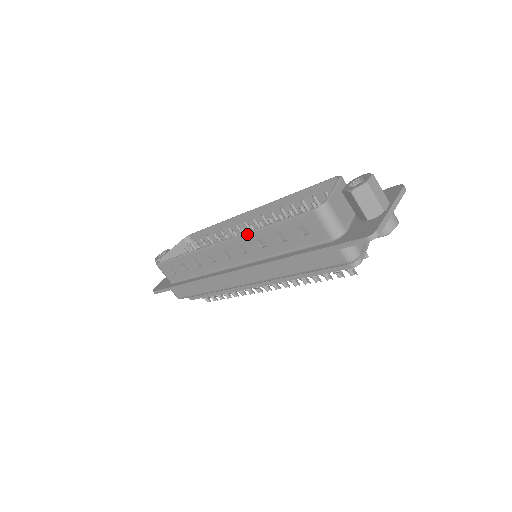
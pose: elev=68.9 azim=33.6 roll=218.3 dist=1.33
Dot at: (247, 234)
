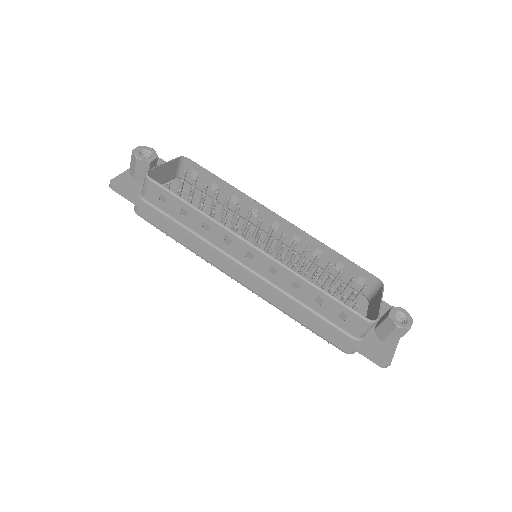
Dot at: (293, 272)
